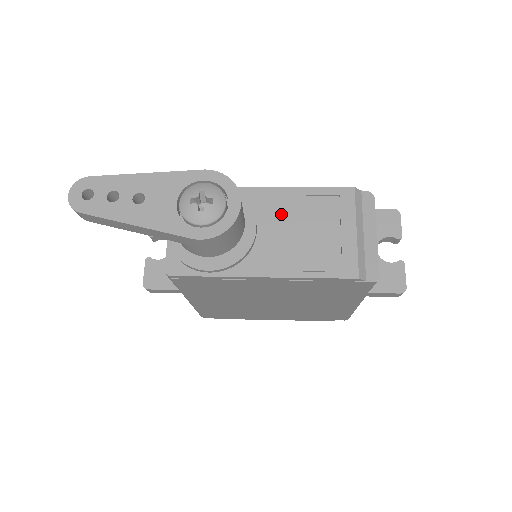
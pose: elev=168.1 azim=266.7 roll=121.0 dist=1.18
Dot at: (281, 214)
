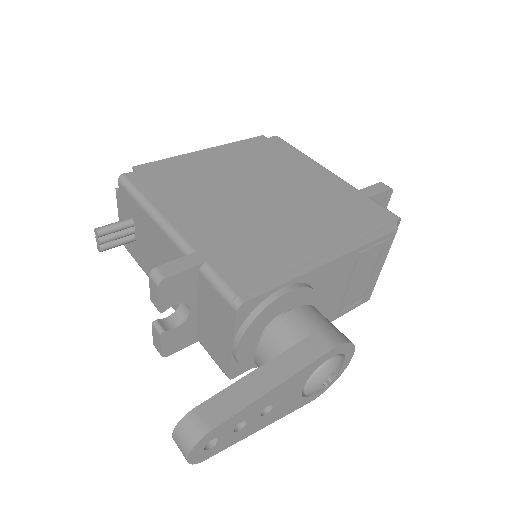
Dot at: (336, 281)
